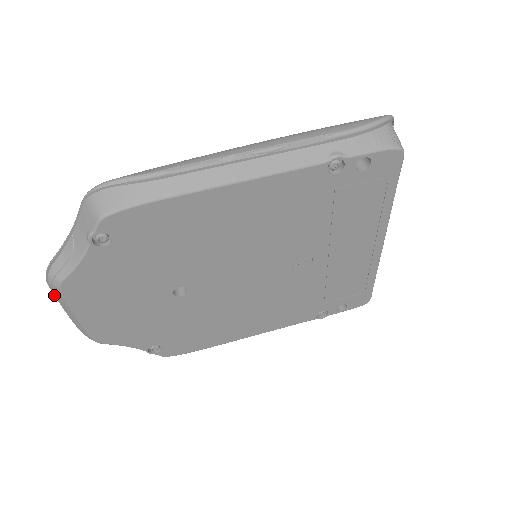
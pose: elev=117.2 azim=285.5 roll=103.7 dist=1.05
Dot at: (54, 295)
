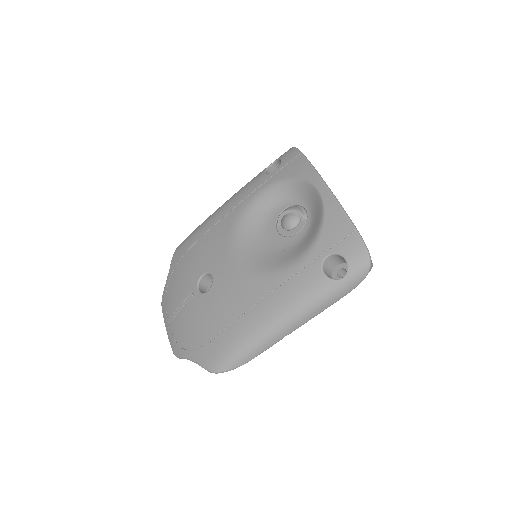
Dot at: occluded
